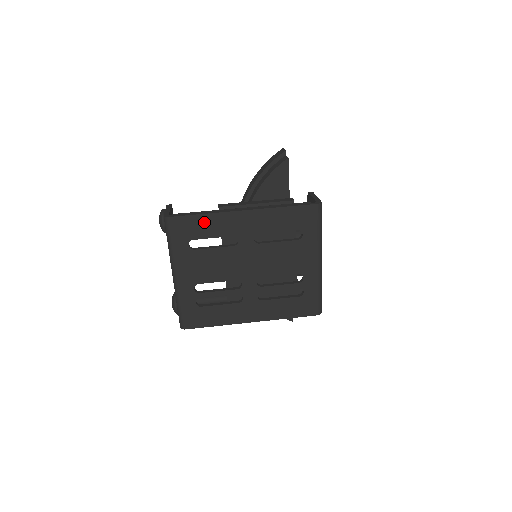
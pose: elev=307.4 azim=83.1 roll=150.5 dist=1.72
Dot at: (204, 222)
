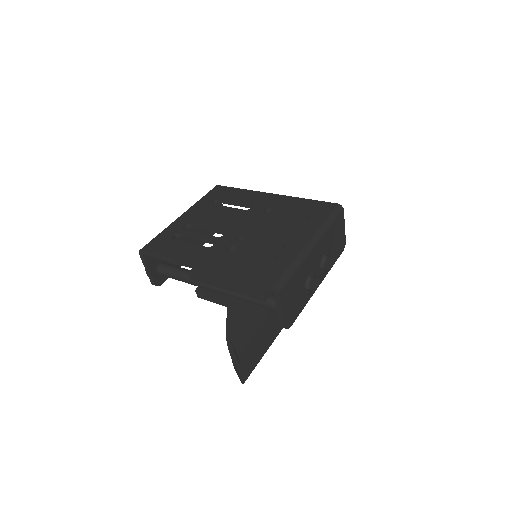
Dot at: (238, 193)
